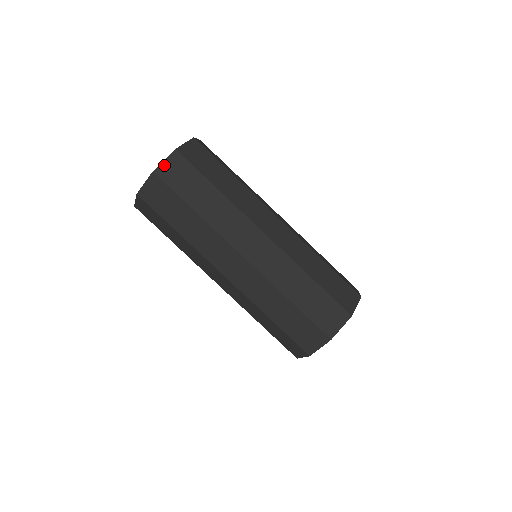
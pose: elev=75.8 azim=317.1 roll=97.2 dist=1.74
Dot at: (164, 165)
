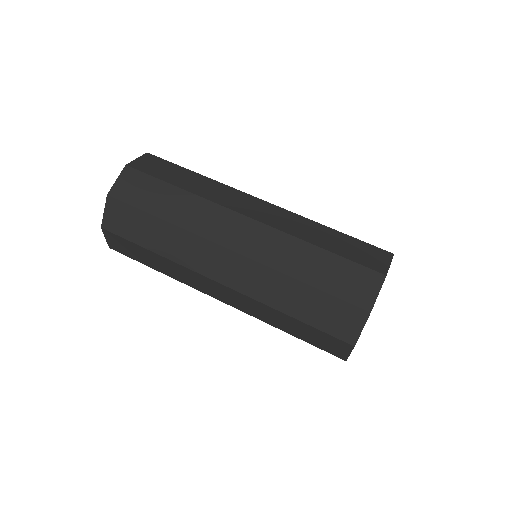
Dot at: (137, 161)
